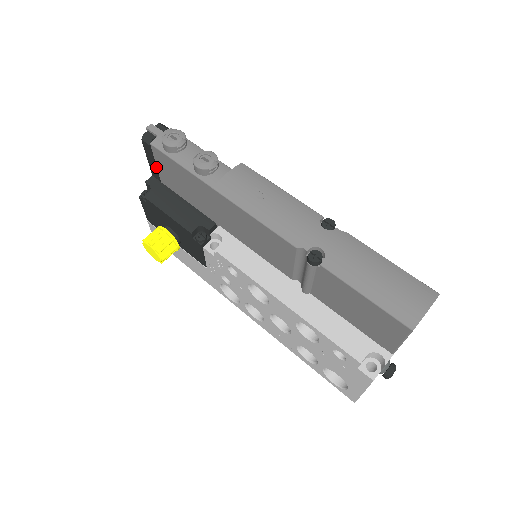
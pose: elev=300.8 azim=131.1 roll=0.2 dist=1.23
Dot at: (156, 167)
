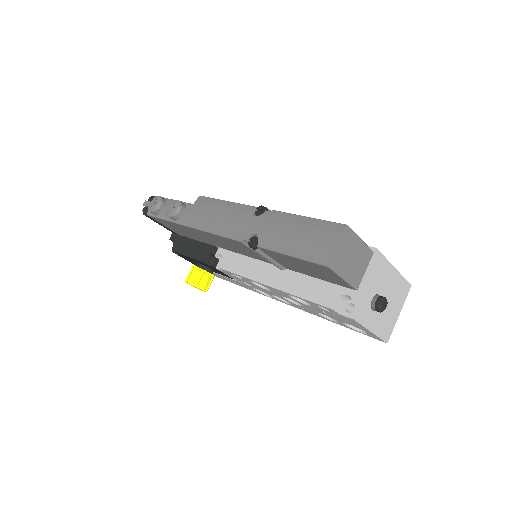
Dot at: (166, 227)
